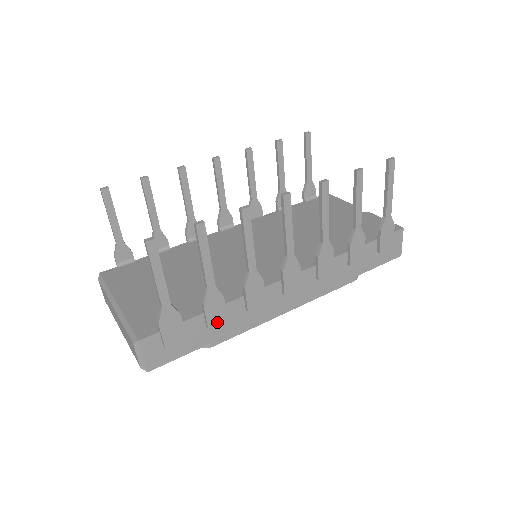
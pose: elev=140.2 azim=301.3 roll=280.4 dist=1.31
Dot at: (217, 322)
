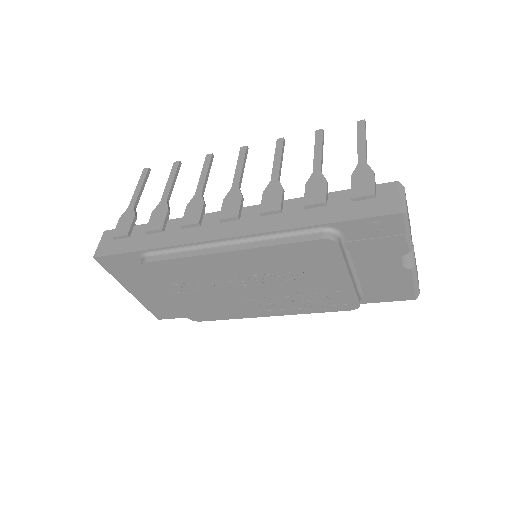
Dot at: (154, 228)
